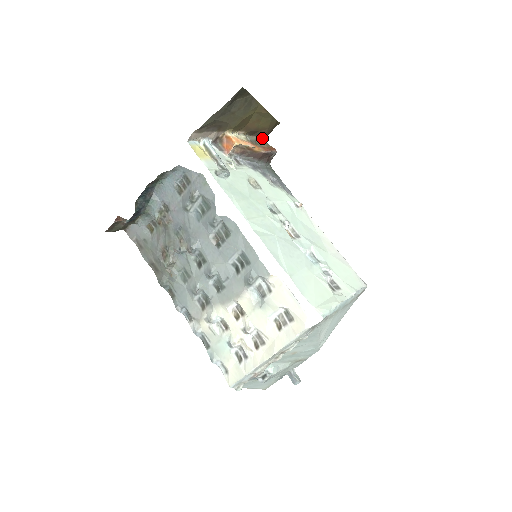
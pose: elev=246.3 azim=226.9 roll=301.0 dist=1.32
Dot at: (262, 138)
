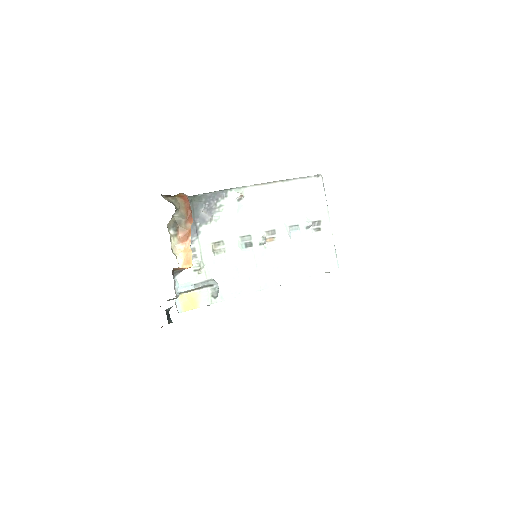
Dot at: (174, 213)
